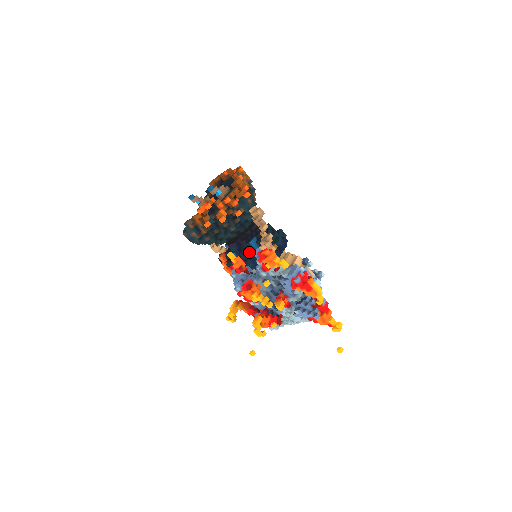
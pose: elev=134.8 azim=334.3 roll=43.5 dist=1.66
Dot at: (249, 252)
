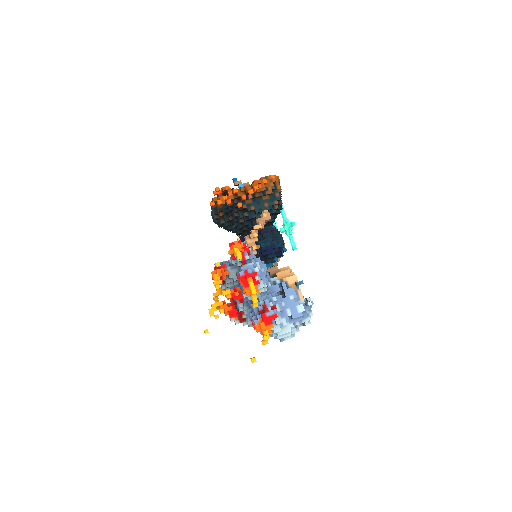
Dot at: occluded
